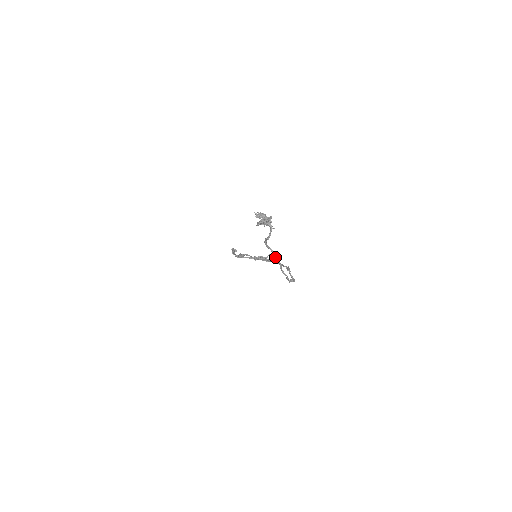
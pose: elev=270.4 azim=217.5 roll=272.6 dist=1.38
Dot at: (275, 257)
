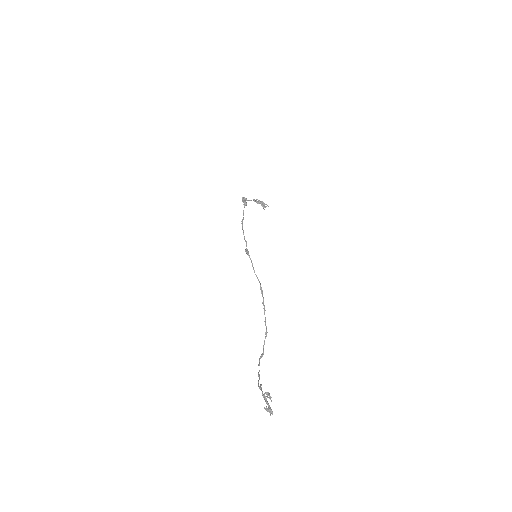
Dot at: (260, 388)
